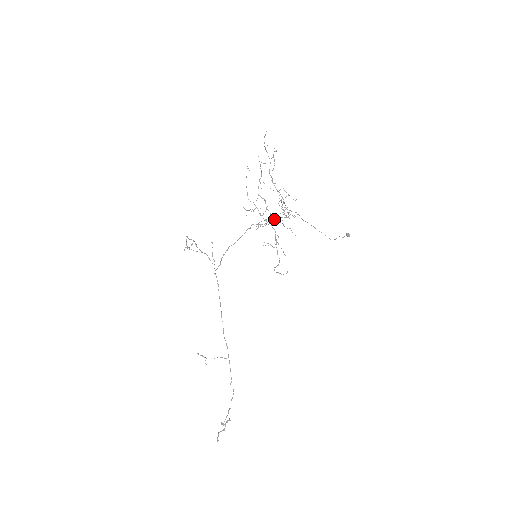
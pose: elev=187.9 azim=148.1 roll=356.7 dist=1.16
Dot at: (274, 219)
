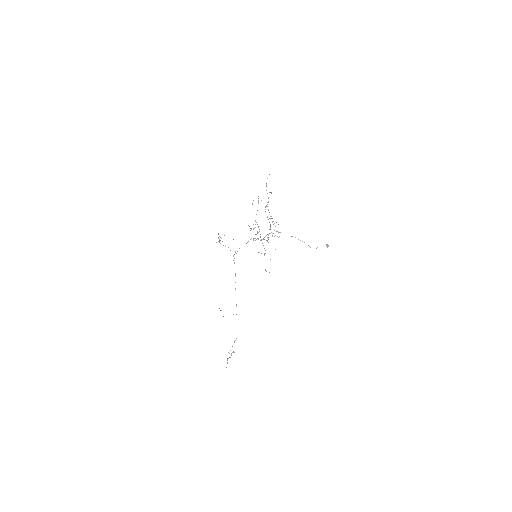
Dot at: occluded
